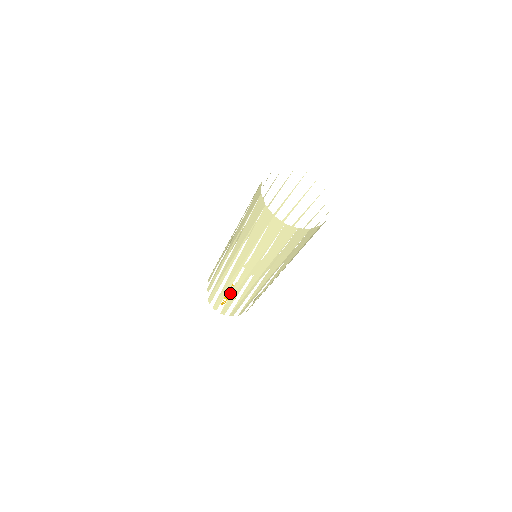
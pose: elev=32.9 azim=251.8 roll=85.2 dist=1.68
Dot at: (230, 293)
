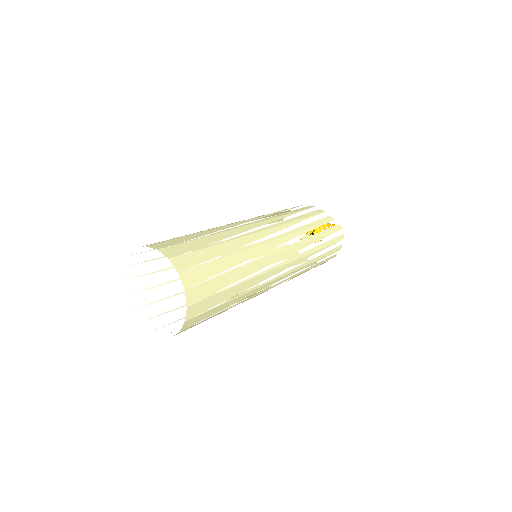
Dot at: occluded
